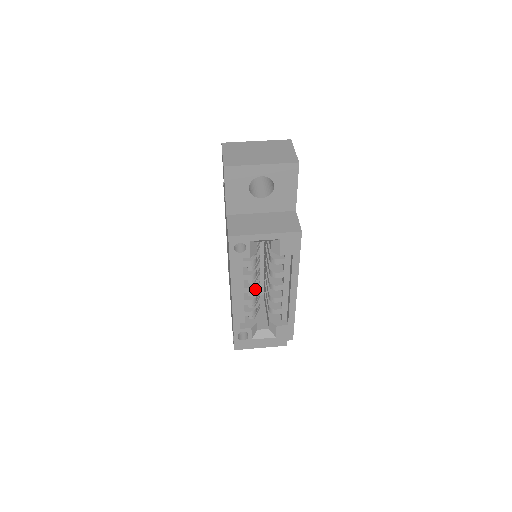
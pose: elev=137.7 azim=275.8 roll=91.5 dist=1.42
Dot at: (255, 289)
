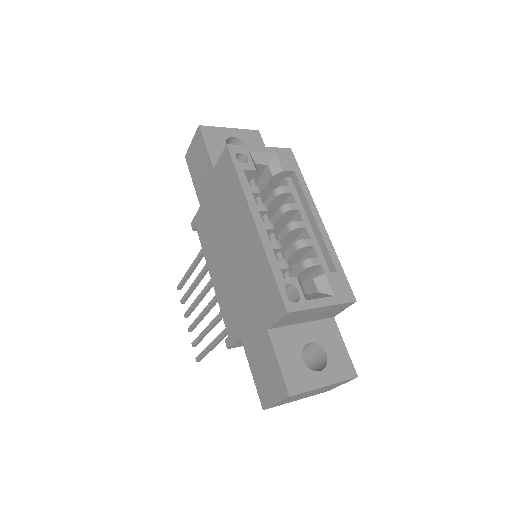
Dot at: occluded
